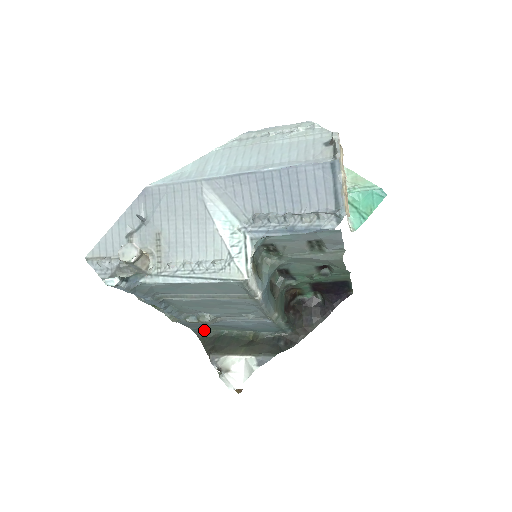
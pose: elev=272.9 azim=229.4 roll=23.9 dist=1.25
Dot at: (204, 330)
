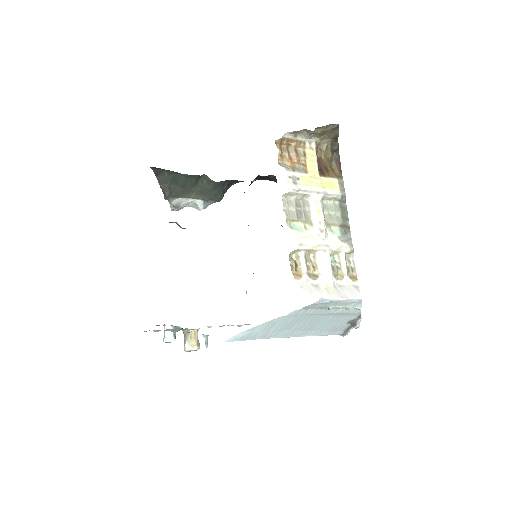
Dot at: occluded
